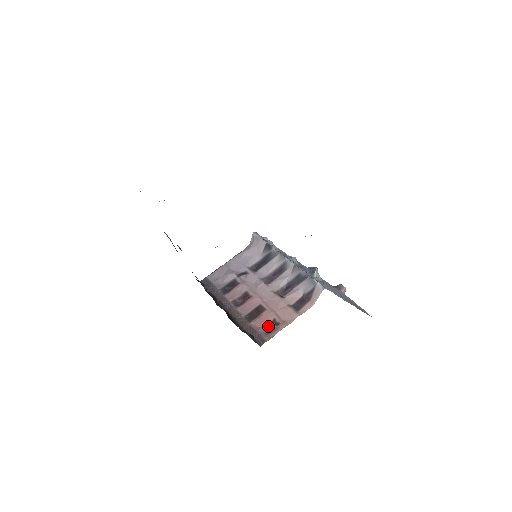
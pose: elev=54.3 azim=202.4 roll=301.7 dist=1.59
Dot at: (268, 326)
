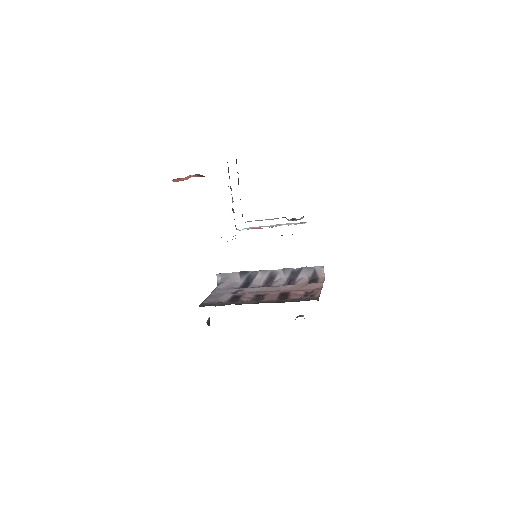
Dot at: (306, 295)
